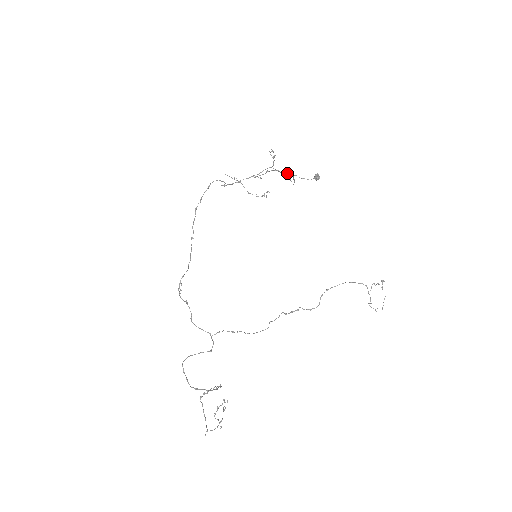
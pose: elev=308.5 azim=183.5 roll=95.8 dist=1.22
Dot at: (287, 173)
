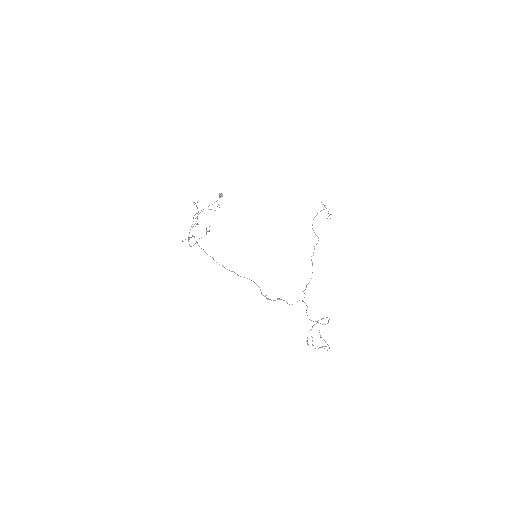
Dot at: occluded
